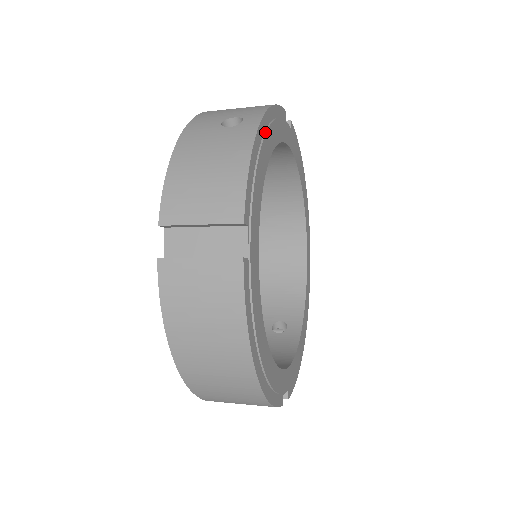
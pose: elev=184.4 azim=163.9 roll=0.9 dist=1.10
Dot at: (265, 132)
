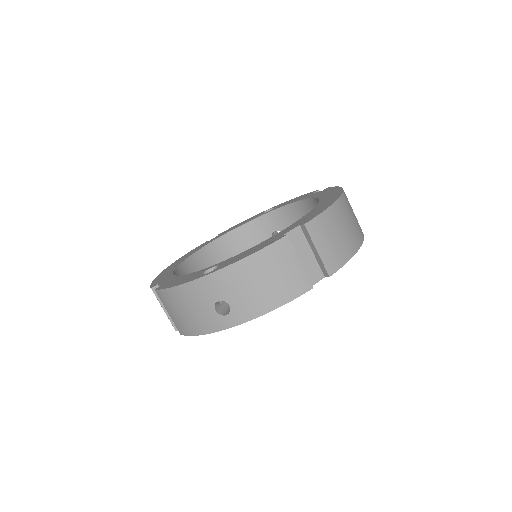
Dot at: occluded
